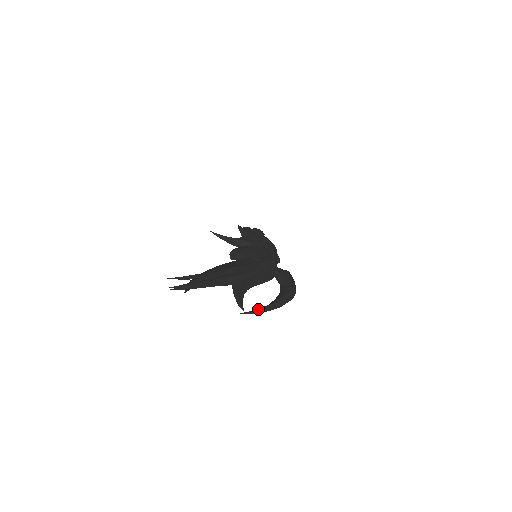
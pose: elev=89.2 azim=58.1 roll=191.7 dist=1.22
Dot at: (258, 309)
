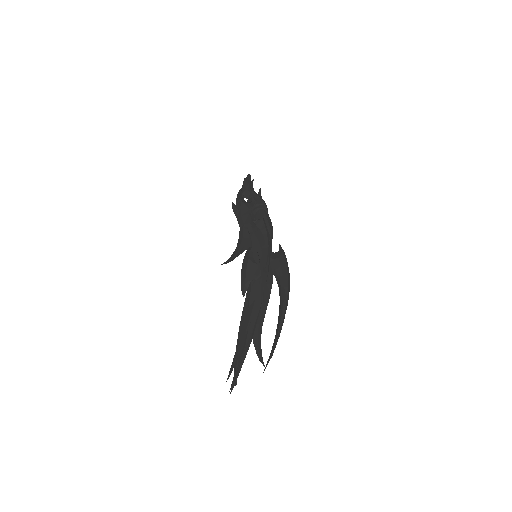
Dot at: (271, 356)
